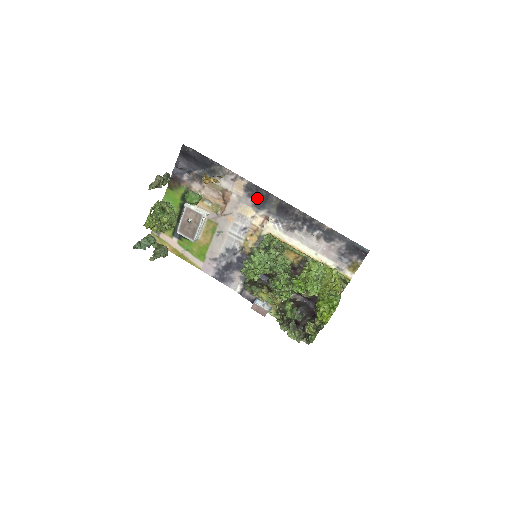
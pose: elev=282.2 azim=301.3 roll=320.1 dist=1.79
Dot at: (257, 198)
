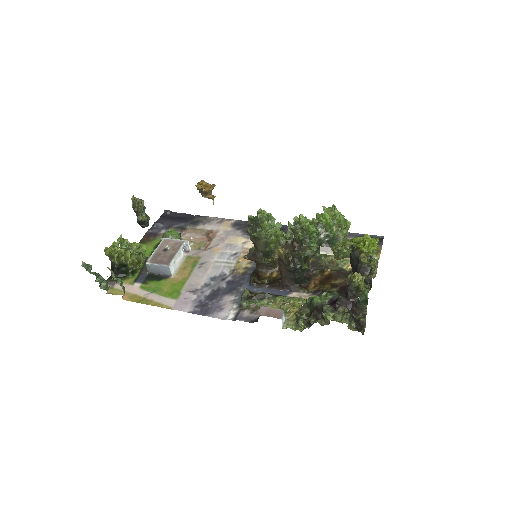
Dot at: occluded
